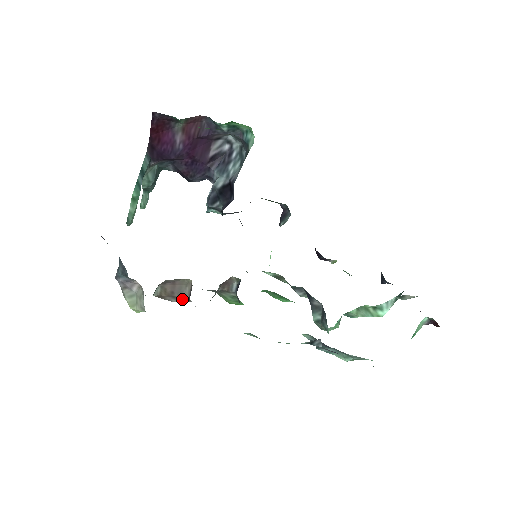
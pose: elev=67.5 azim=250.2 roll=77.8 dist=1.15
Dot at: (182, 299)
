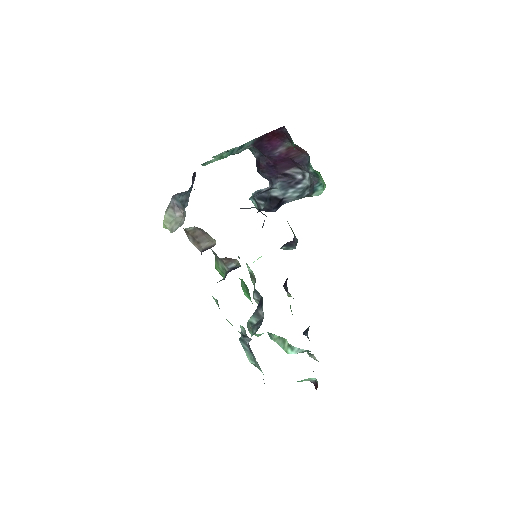
Dot at: (197, 244)
